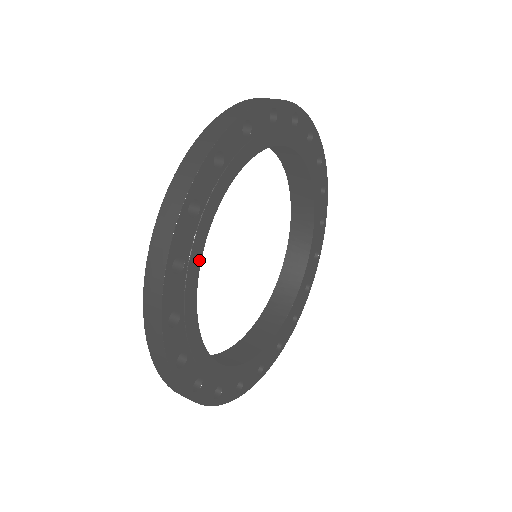
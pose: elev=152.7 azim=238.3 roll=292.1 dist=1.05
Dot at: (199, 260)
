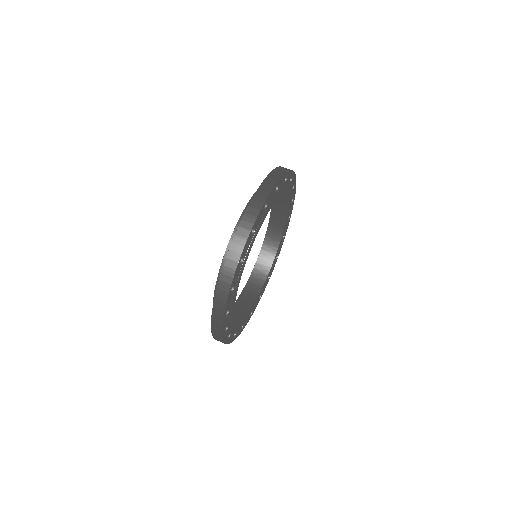
Dot at: (235, 322)
